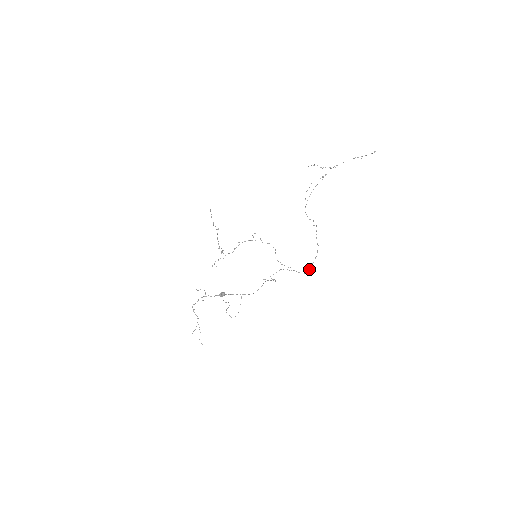
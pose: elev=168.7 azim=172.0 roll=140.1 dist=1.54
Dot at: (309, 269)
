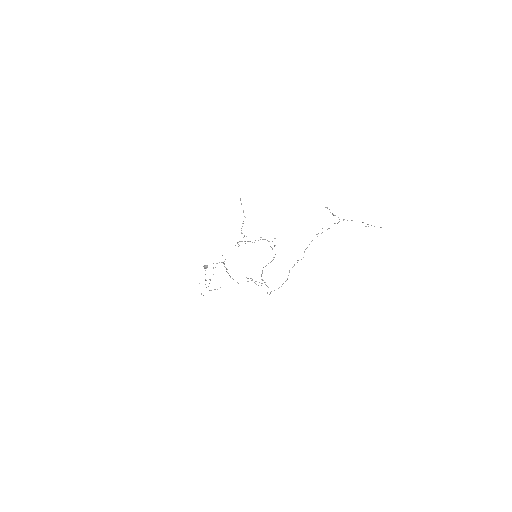
Dot at: (270, 293)
